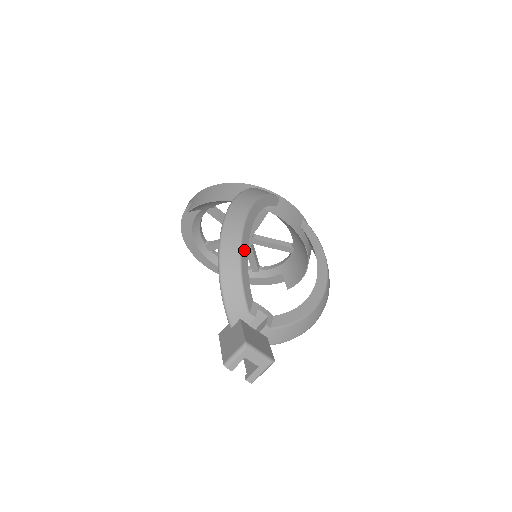
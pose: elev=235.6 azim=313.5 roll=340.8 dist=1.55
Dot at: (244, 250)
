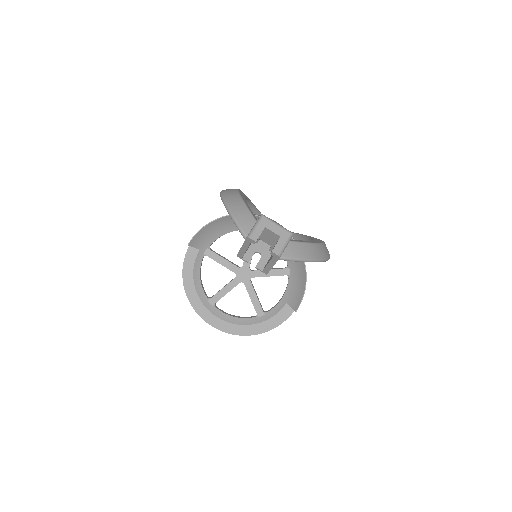
Dot at: occluded
